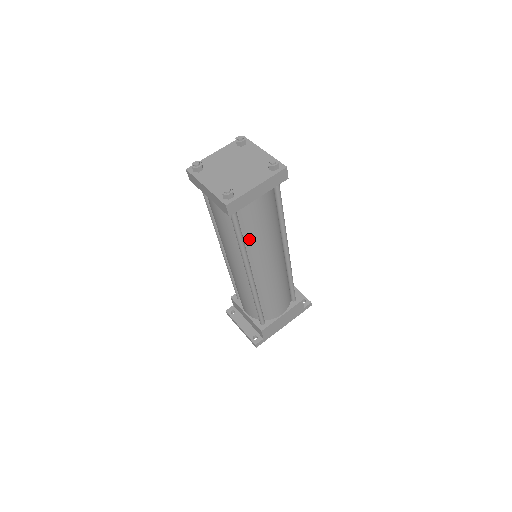
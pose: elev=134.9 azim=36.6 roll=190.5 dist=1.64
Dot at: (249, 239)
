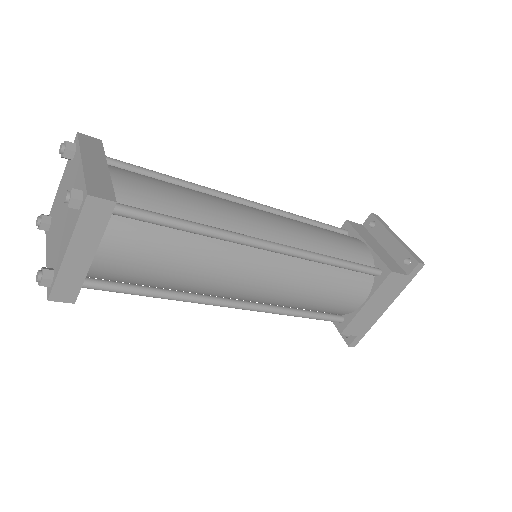
Dot at: (169, 286)
